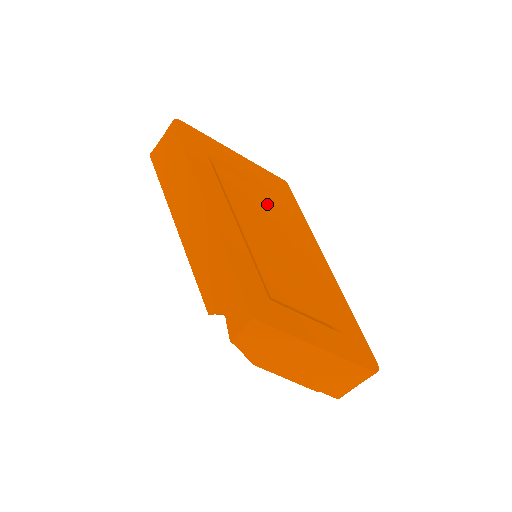
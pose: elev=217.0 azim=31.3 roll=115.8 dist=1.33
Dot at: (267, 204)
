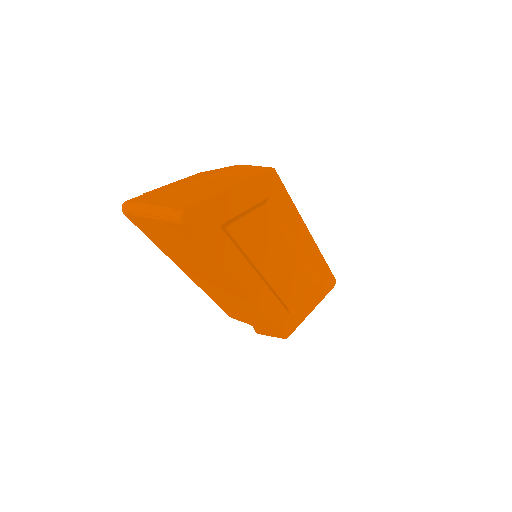
Dot at: (267, 217)
